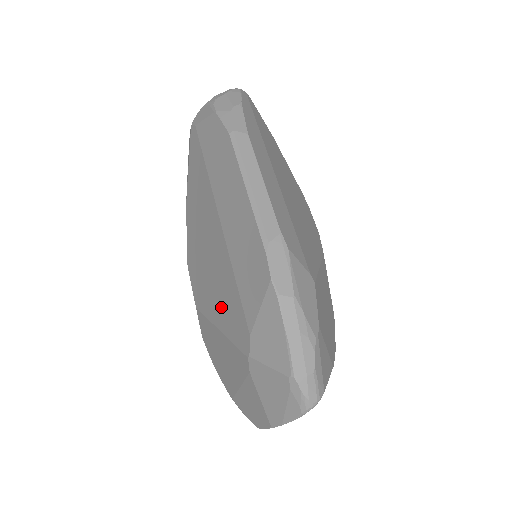
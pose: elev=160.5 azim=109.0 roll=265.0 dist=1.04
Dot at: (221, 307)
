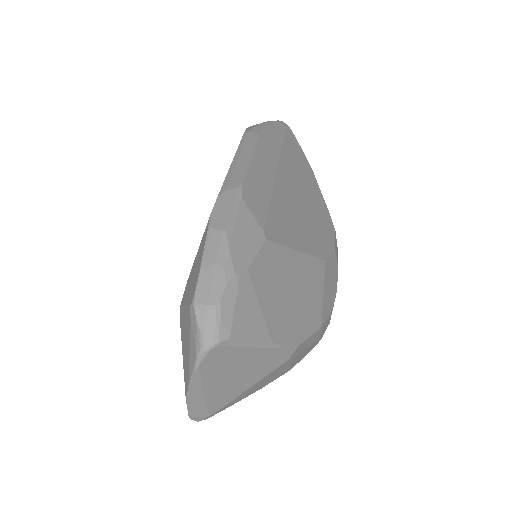
Dot at: occluded
